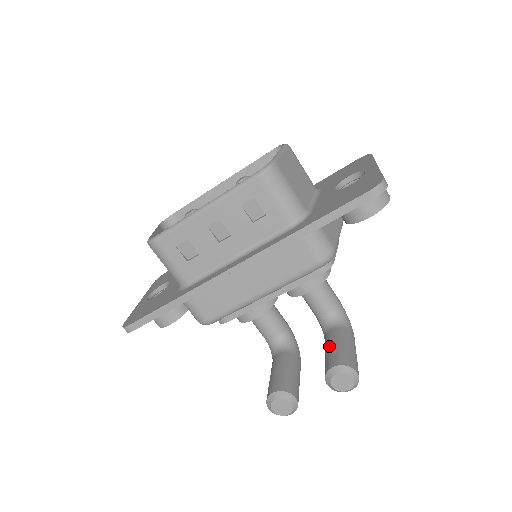
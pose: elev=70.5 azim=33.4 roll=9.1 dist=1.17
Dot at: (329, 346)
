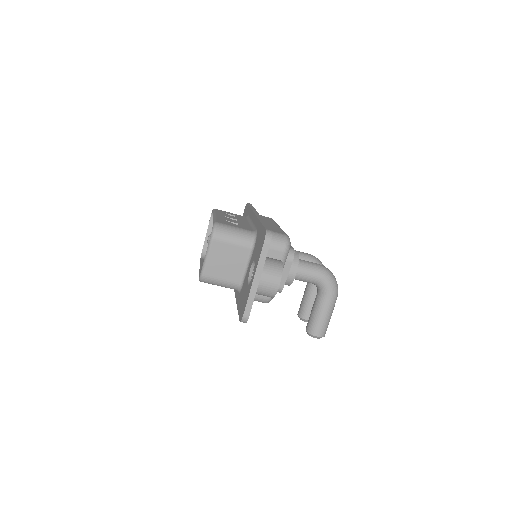
Dot at: (312, 309)
